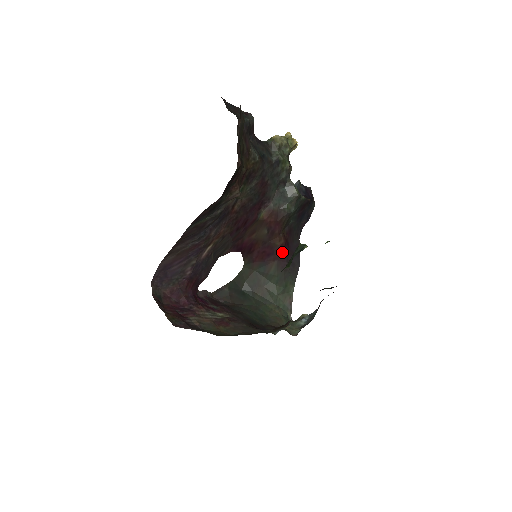
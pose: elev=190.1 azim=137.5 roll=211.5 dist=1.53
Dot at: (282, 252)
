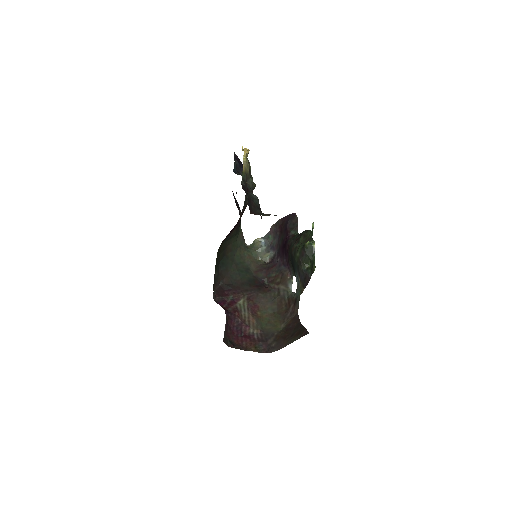
Dot at: occluded
